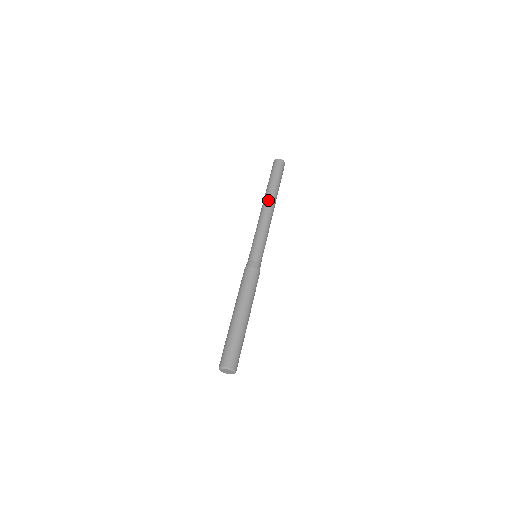
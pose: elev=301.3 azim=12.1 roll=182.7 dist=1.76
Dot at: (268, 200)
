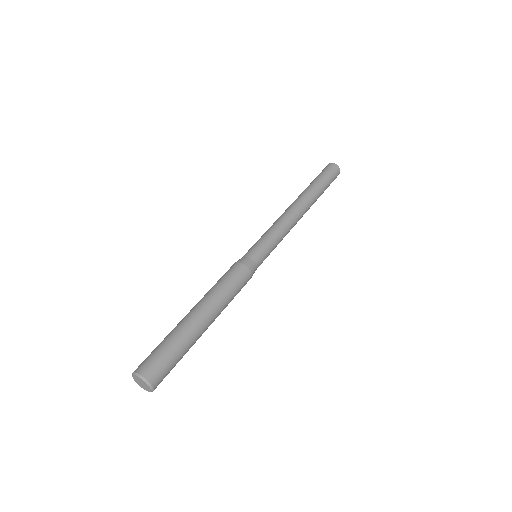
Dot at: (296, 199)
